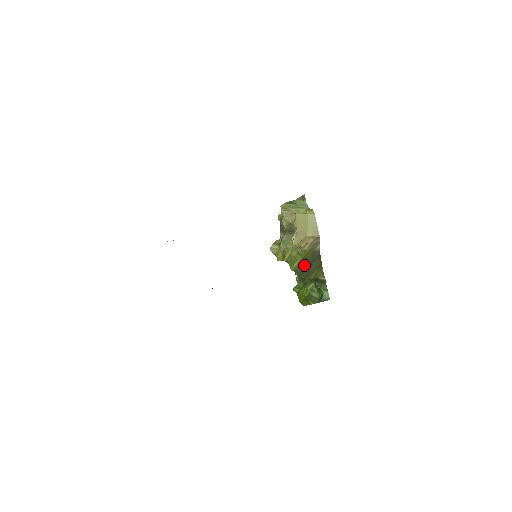
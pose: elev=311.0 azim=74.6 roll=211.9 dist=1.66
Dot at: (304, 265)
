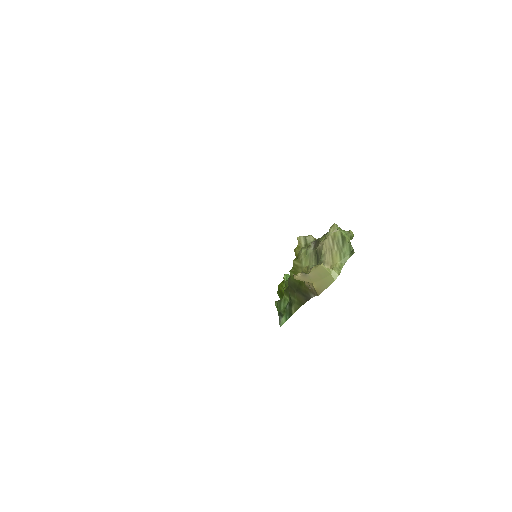
Dot at: (297, 285)
